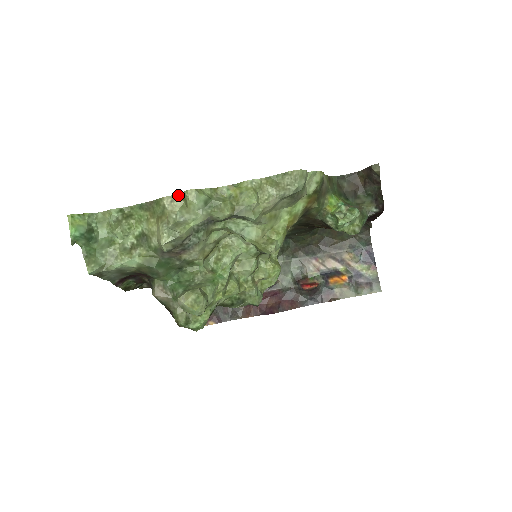
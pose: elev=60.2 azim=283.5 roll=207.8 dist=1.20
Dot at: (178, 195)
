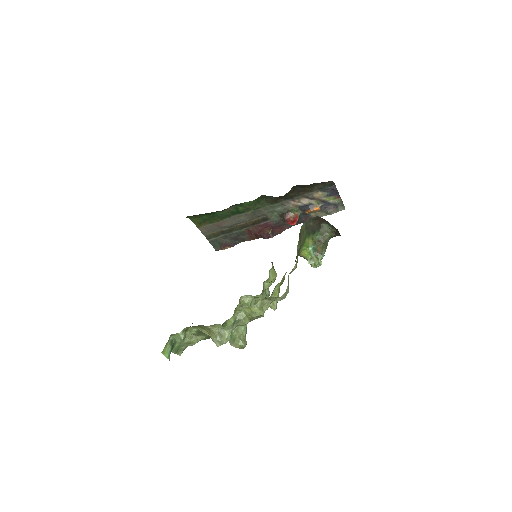
Dot at: (216, 324)
